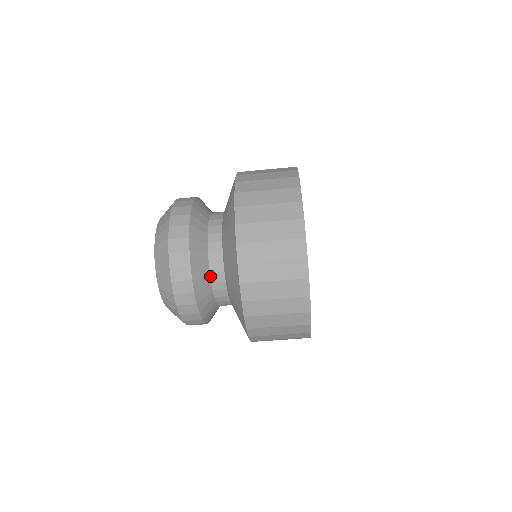
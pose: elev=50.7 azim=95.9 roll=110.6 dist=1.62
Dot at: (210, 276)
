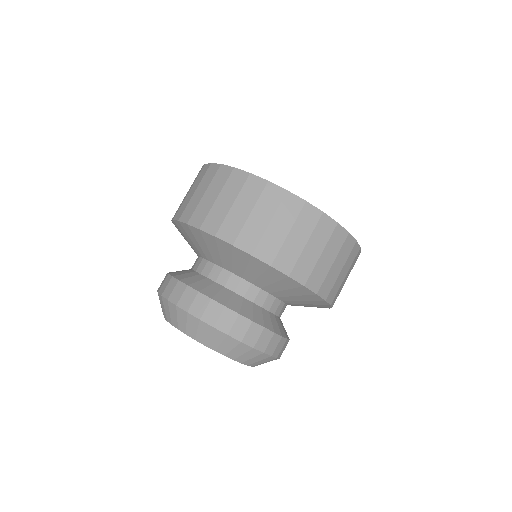
Dot at: (210, 279)
